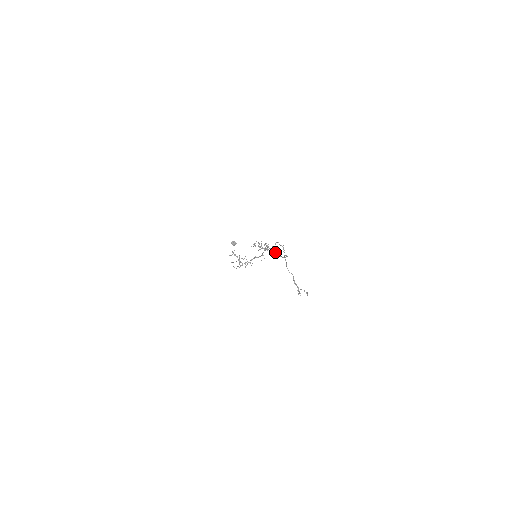
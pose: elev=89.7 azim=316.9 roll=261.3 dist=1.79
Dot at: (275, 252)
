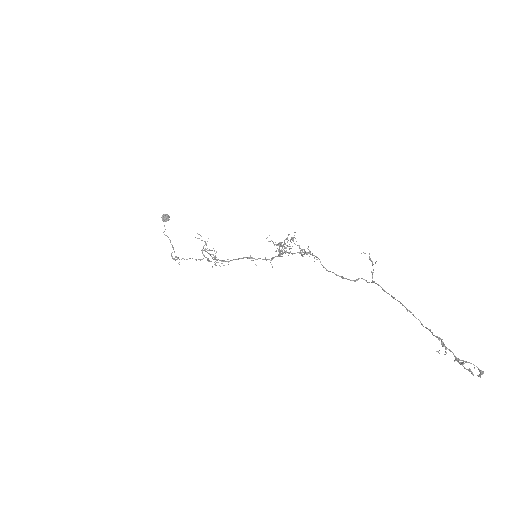
Dot at: occluded
